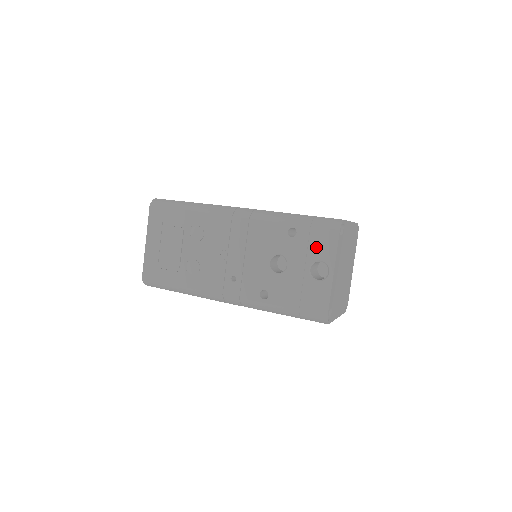
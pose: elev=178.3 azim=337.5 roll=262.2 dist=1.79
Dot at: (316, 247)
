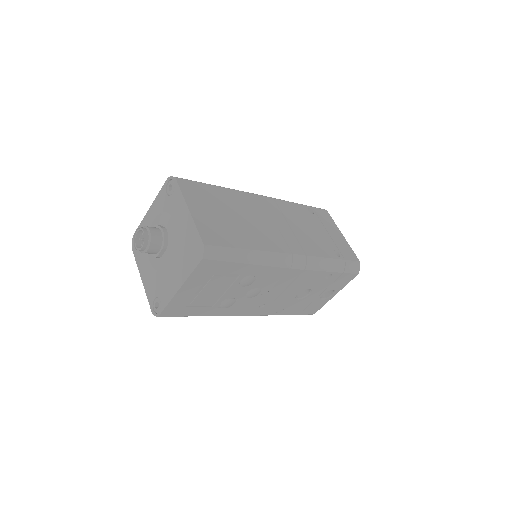
Dot at: (337, 284)
